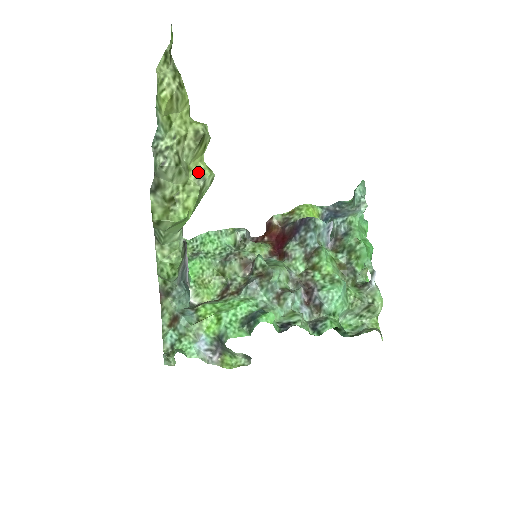
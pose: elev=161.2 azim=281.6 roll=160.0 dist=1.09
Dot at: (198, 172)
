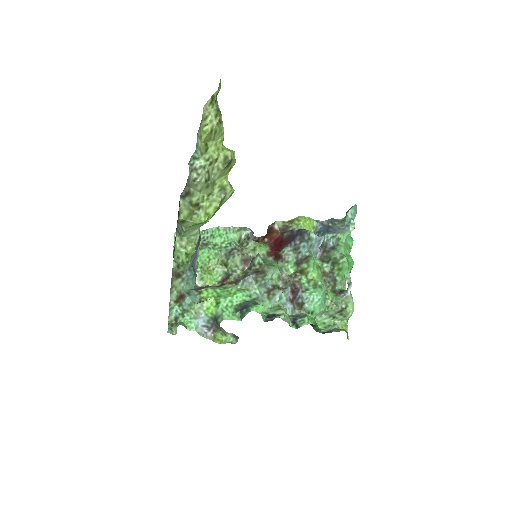
Dot at: (221, 187)
